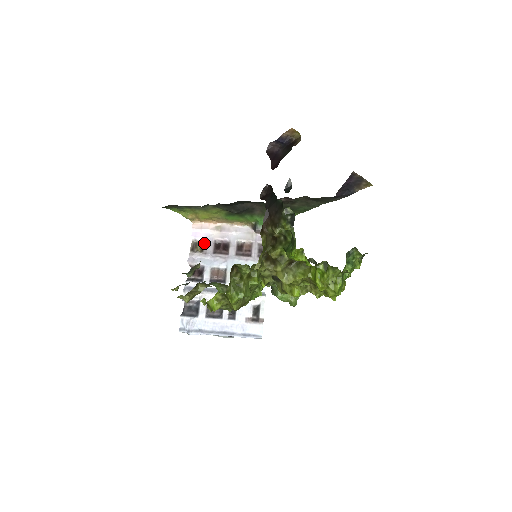
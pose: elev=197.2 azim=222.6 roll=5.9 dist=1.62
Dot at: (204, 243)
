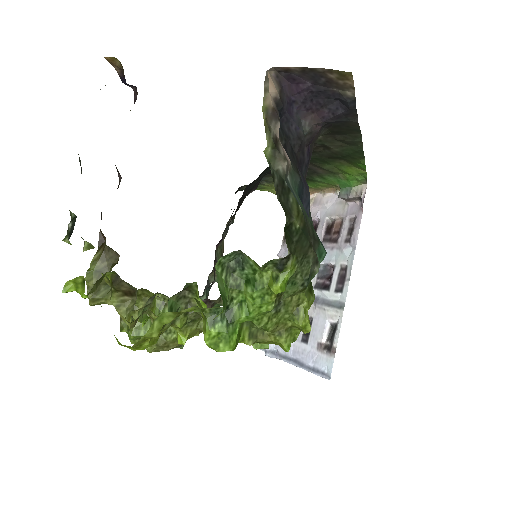
Dot at: occluded
